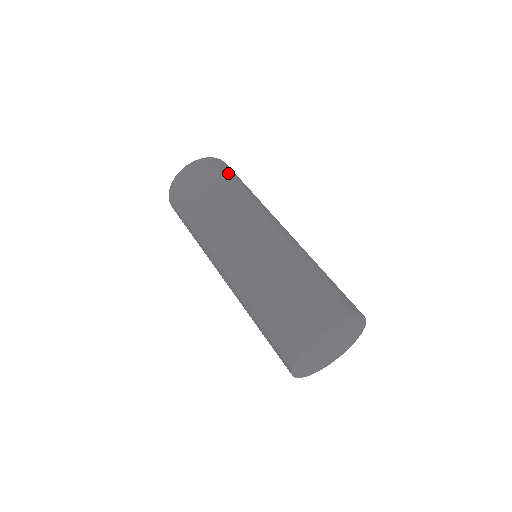
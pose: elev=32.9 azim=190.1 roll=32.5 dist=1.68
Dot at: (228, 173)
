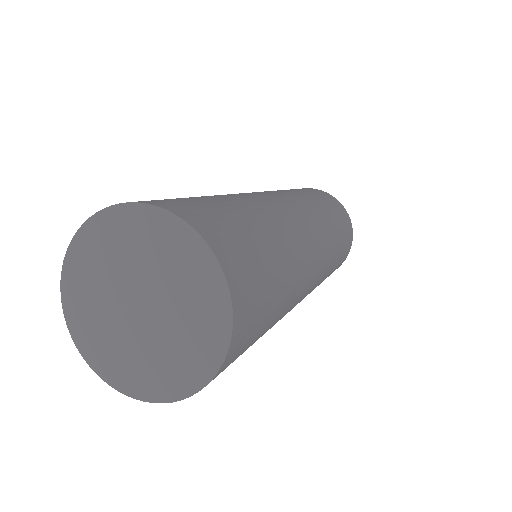
Dot at: (311, 191)
